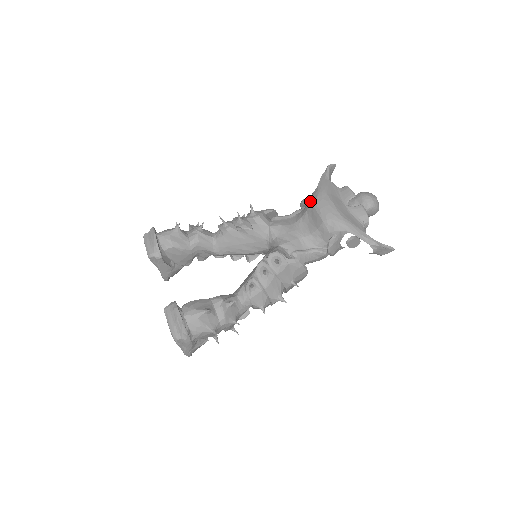
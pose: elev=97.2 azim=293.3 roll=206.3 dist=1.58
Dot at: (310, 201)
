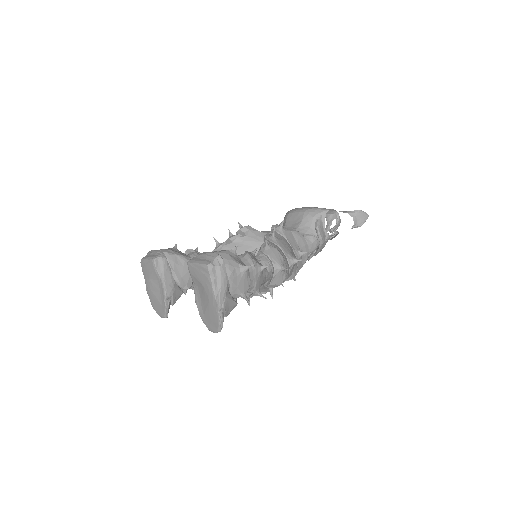
Dot at: (286, 215)
